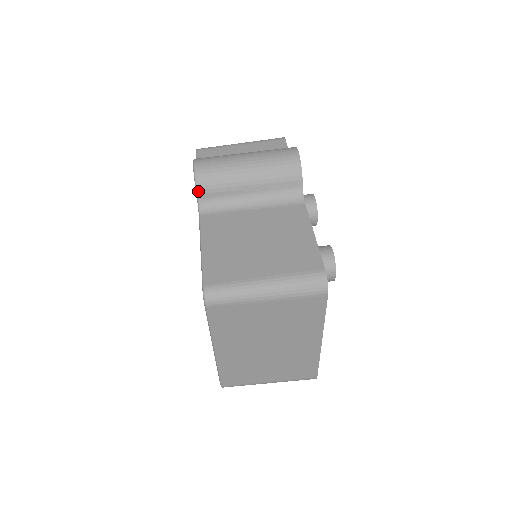
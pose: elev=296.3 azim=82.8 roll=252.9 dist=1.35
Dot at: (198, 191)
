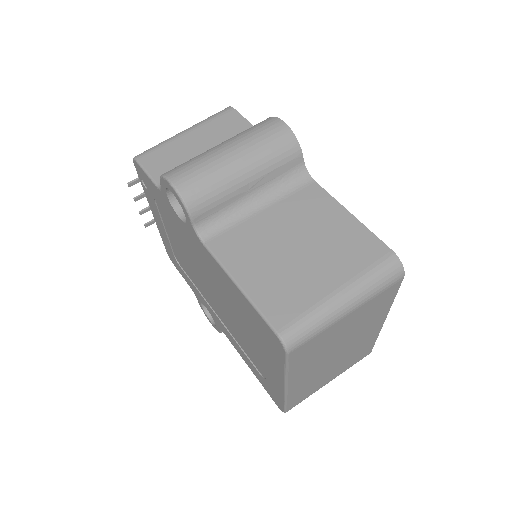
Dot at: (192, 215)
